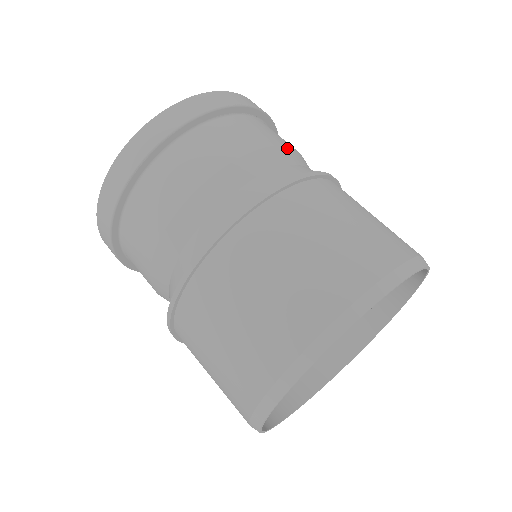
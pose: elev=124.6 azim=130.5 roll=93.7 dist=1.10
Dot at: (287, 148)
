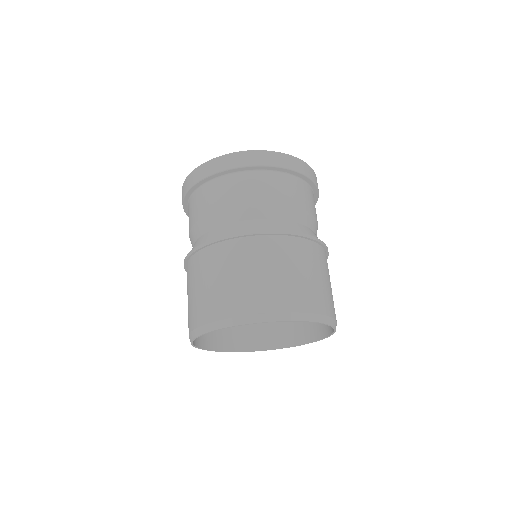
Dot at: (295, 208)
